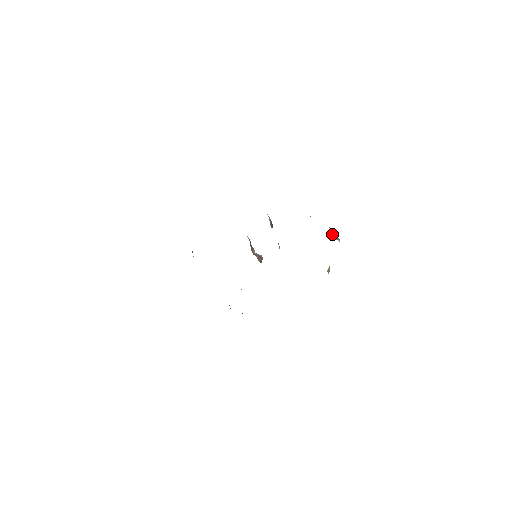
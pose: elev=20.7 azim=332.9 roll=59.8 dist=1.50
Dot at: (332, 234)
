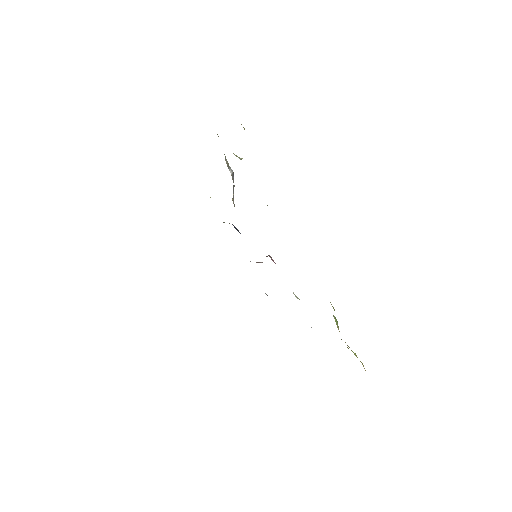
Dot at: occluded
